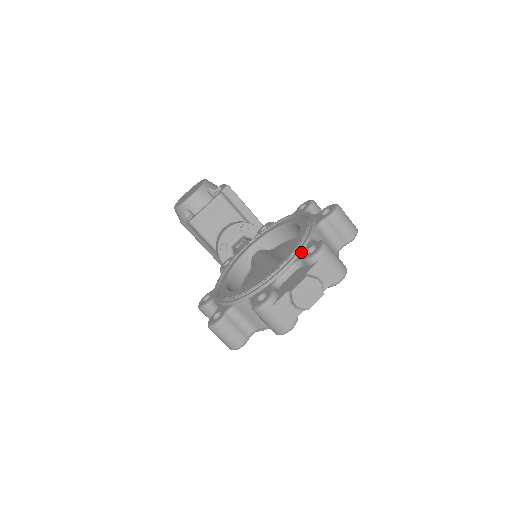
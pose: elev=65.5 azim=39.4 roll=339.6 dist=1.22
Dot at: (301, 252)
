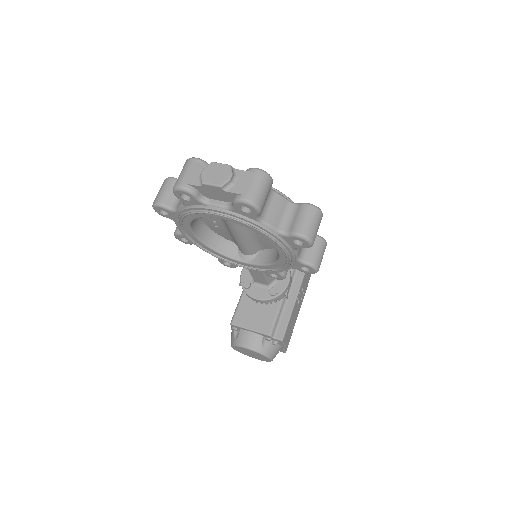
Dot at: occluded
